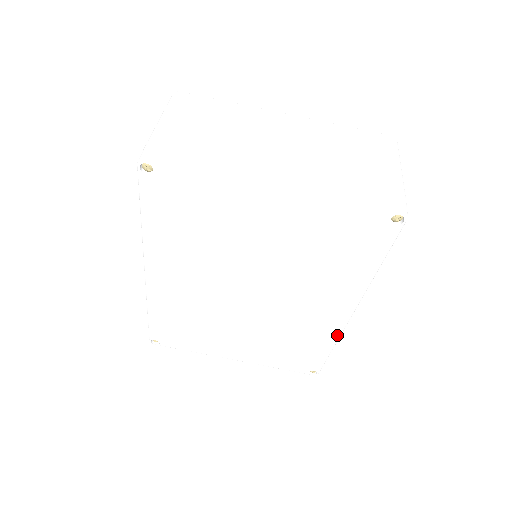
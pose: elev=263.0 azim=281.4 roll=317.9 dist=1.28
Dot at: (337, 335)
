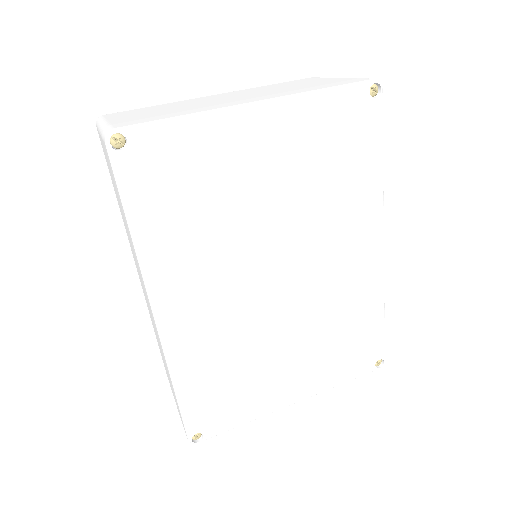
Dot at: (381, 285)
